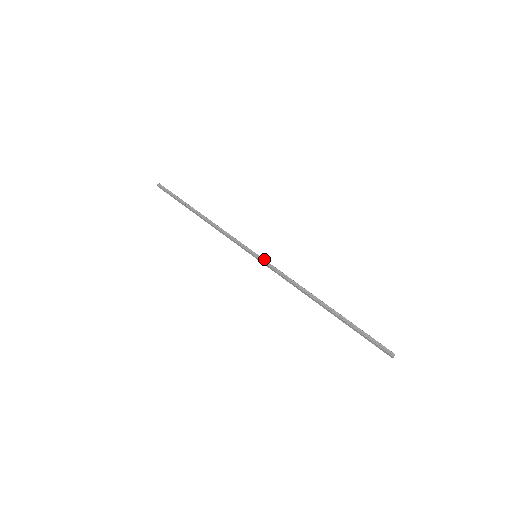
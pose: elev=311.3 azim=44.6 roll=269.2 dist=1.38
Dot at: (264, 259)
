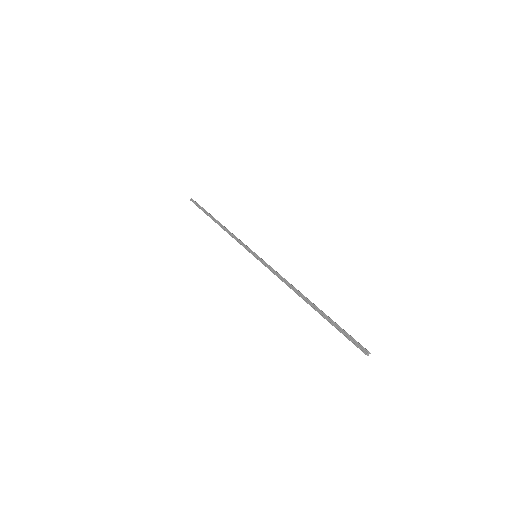
Dot at: (261, 258)
